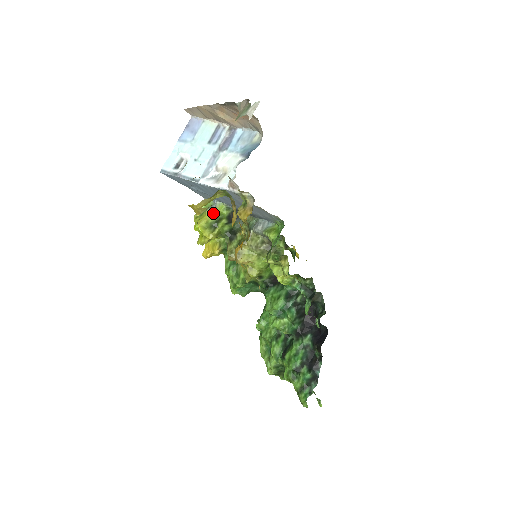
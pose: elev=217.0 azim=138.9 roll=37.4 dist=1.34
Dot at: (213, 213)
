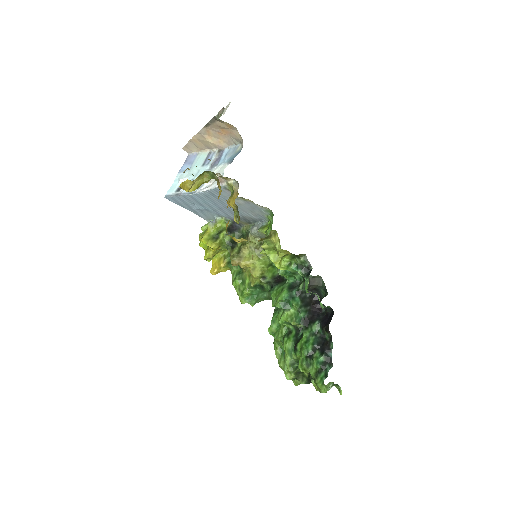
Dot at: (214, 226)
